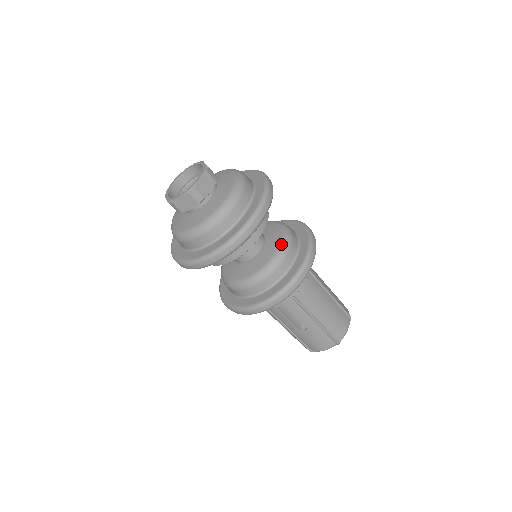
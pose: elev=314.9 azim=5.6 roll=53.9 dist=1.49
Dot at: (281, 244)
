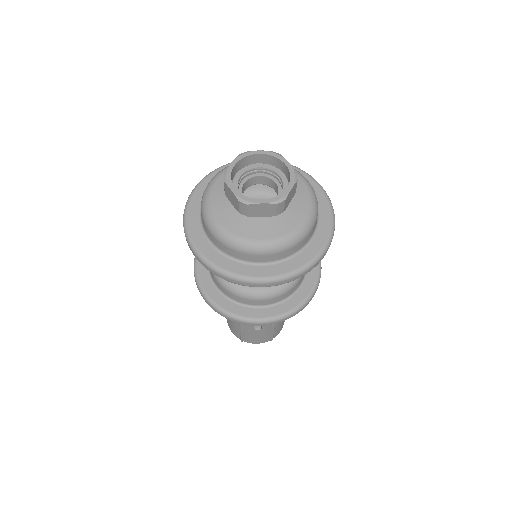
Dot at: occluded
